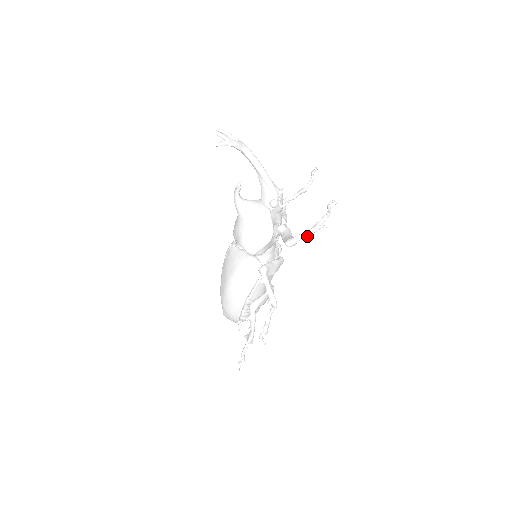
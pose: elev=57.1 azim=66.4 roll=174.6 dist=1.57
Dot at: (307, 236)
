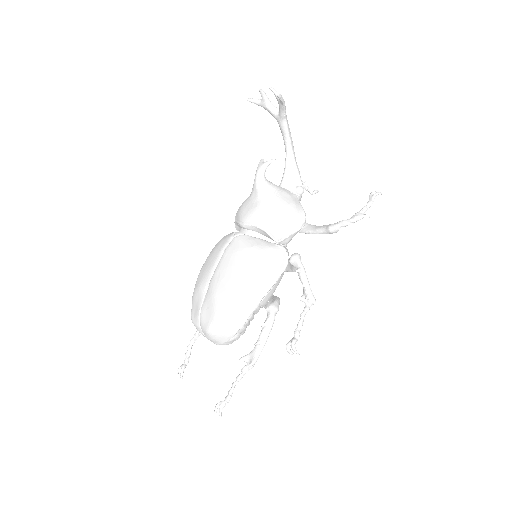
Dot at: (352, 222)
